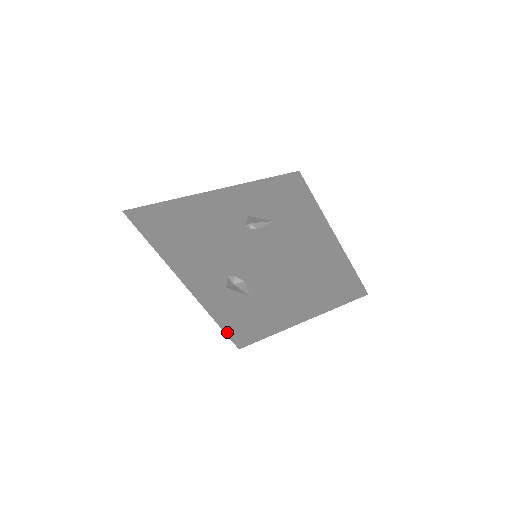
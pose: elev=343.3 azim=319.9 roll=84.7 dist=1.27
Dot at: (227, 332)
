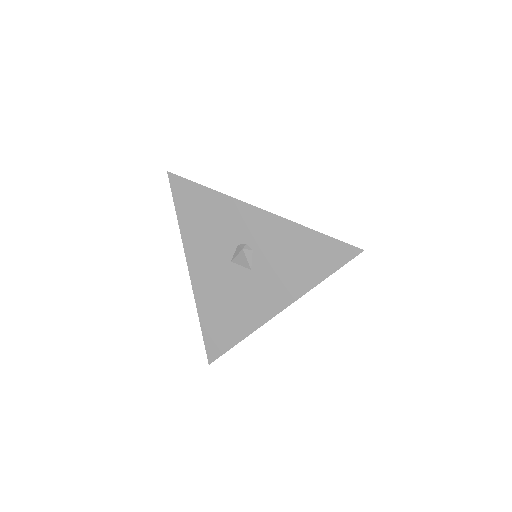
Dot at: (206, 335)
